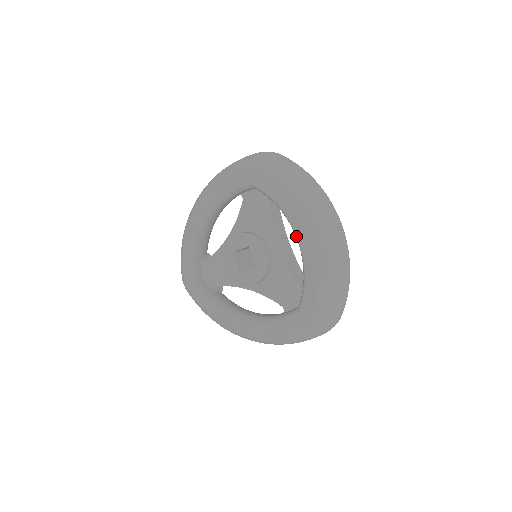
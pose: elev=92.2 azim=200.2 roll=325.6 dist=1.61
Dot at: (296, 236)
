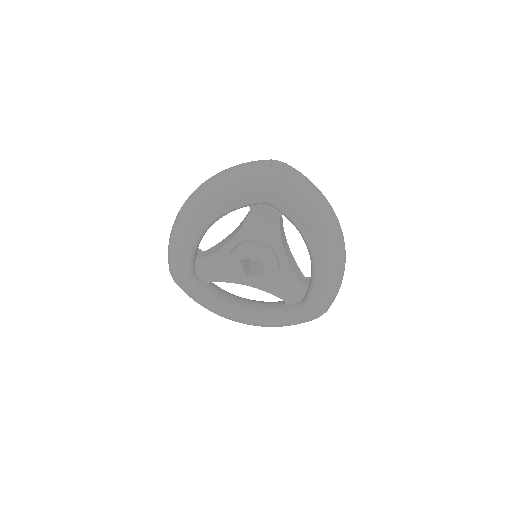
Dot at: (310, 251)
